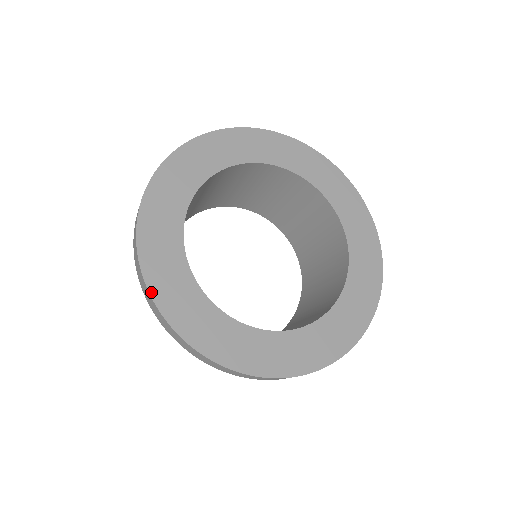
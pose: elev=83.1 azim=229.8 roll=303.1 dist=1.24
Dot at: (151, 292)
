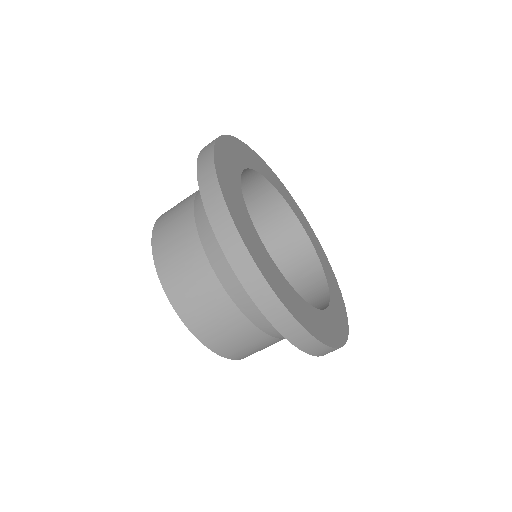
Dot at: (221, 186)
